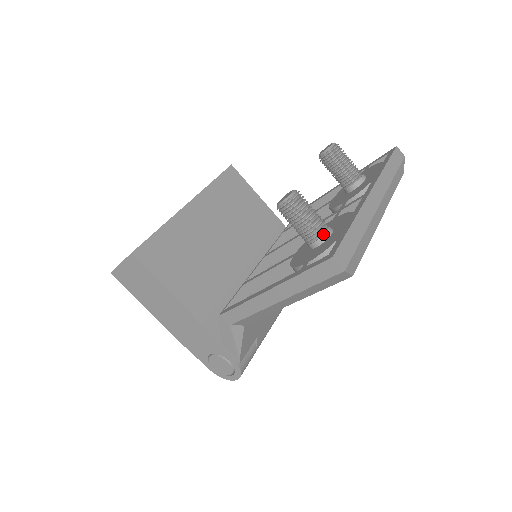
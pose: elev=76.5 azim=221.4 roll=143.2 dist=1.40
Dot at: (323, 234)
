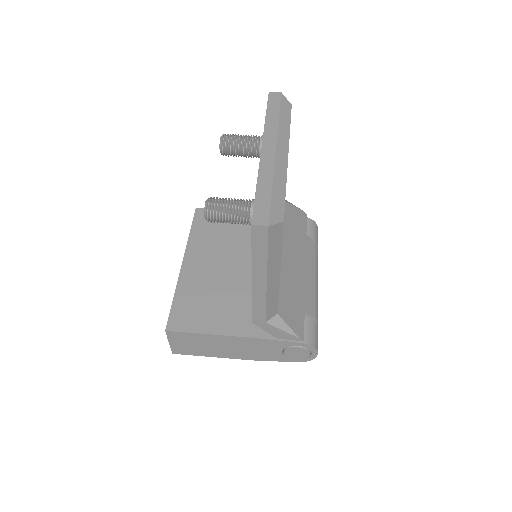
Dot at: (250, 210)
